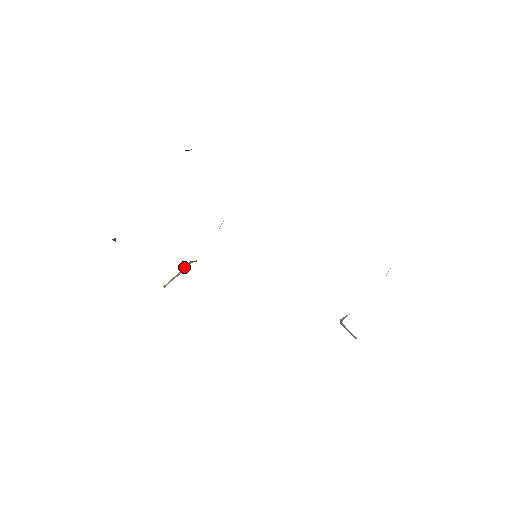
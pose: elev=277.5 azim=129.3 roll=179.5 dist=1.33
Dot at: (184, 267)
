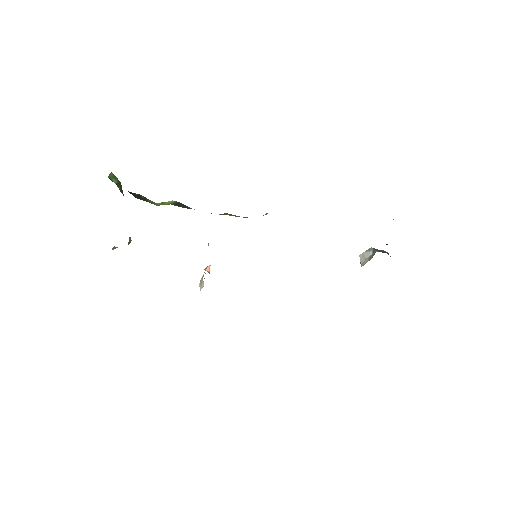
Dot at: occluded
